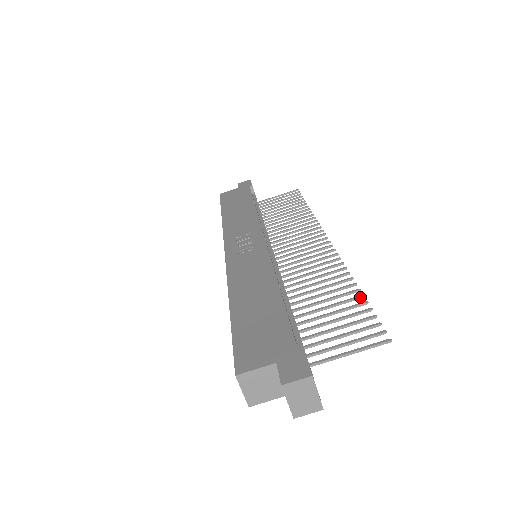
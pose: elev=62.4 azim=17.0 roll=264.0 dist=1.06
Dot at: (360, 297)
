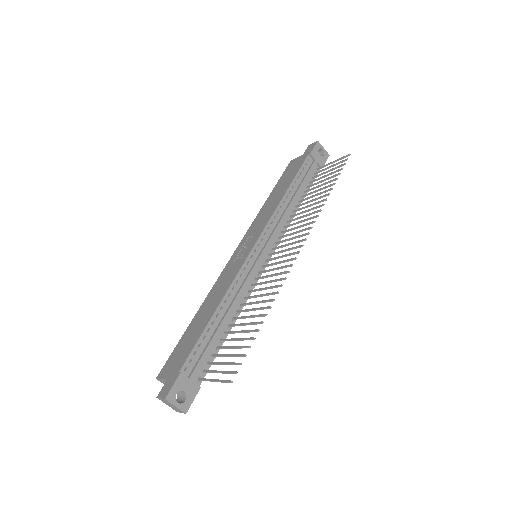
Dot at: (256, 331)
